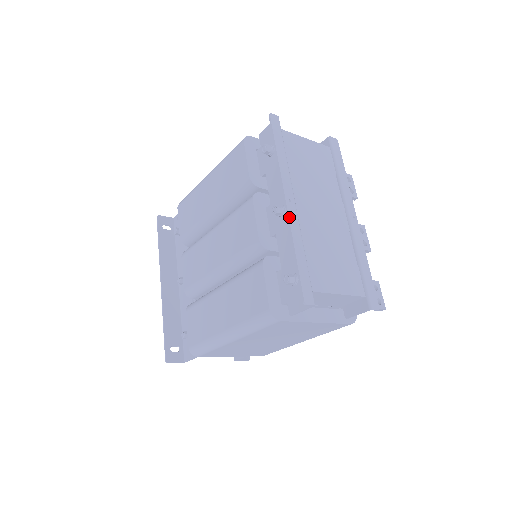
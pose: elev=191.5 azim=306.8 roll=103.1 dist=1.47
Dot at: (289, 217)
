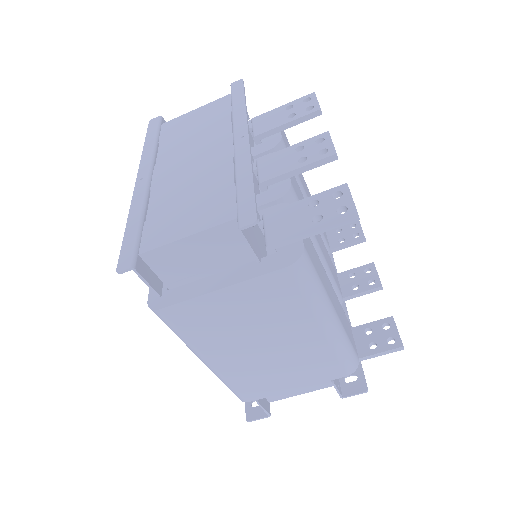
Dot at: (133, 195)
